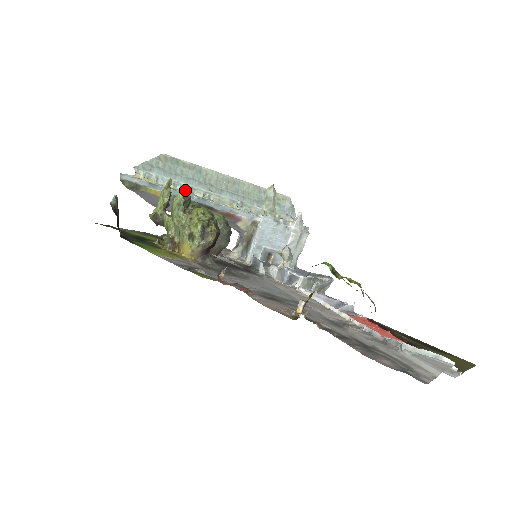
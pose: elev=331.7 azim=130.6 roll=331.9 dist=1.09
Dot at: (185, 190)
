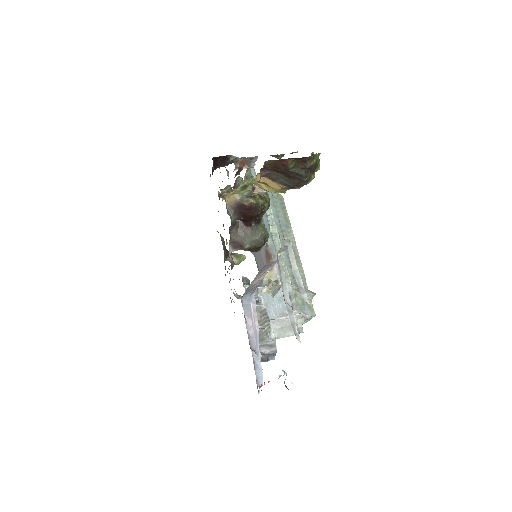
Dot at: occluded
